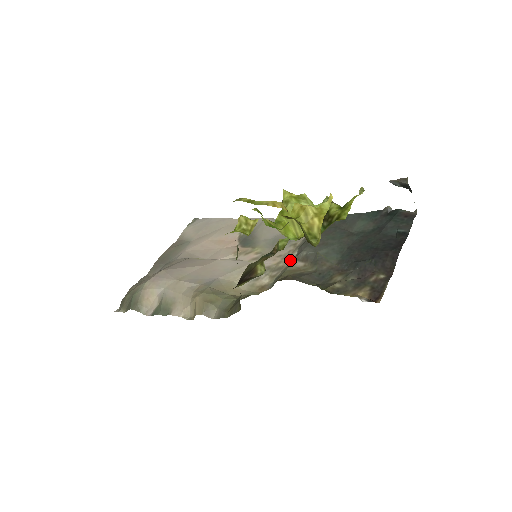
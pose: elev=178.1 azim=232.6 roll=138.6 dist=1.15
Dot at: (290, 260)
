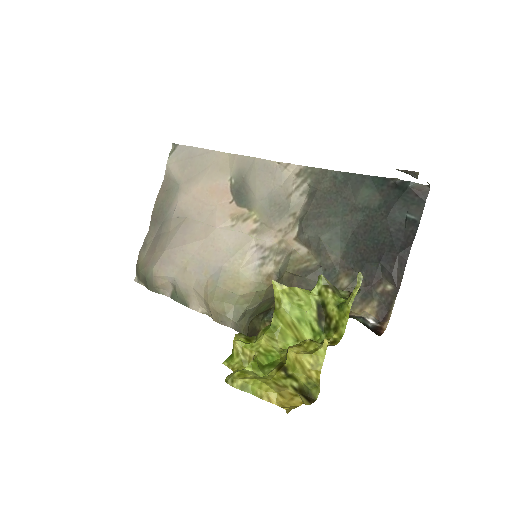
Dot at: (292, 241)
